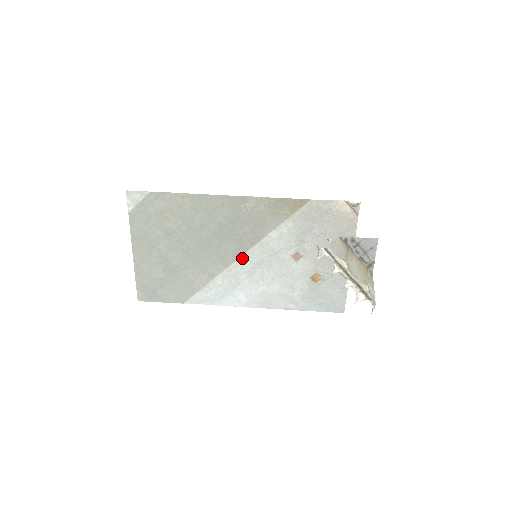
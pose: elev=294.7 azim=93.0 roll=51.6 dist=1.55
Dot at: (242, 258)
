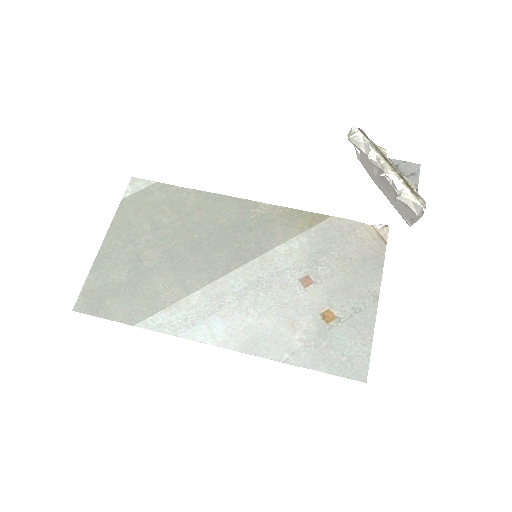
Dot at: (235, 273)
